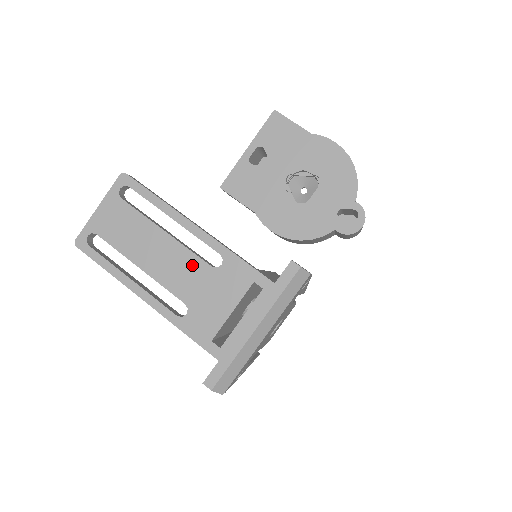
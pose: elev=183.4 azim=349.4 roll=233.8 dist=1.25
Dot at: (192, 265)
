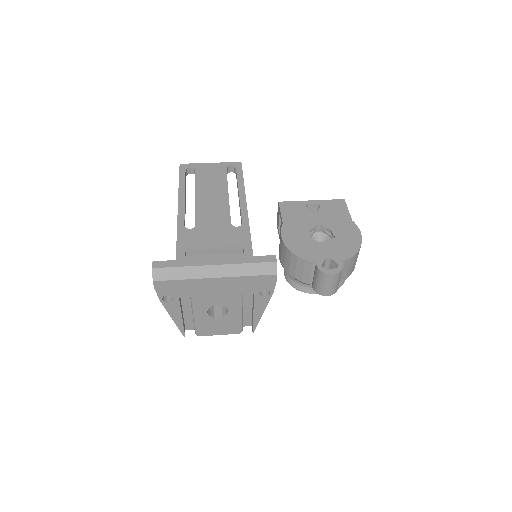
Dot at: (222, 215)
